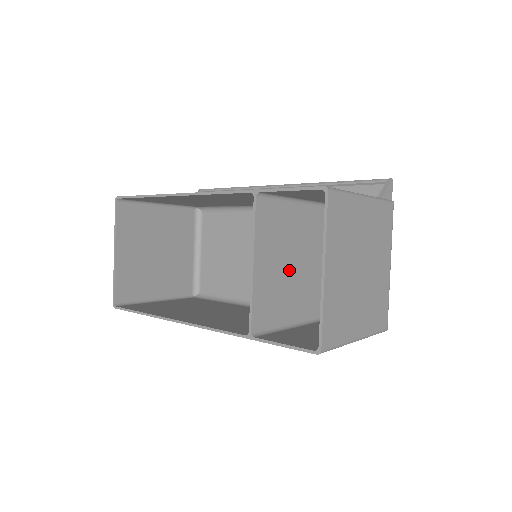
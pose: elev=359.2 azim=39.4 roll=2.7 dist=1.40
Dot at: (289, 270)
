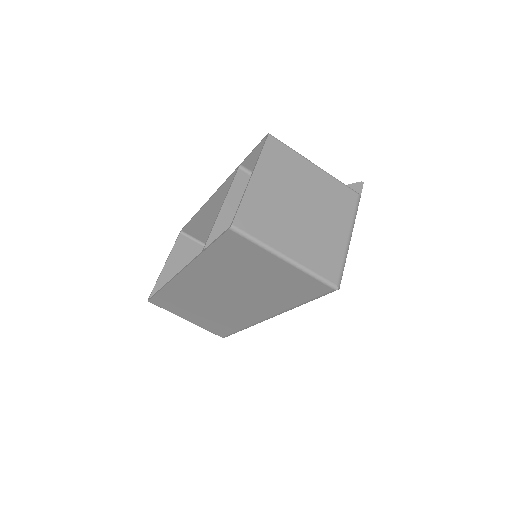
Dot at: occluded
